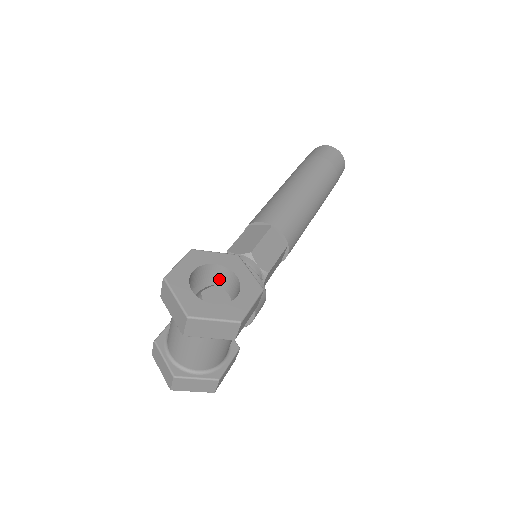
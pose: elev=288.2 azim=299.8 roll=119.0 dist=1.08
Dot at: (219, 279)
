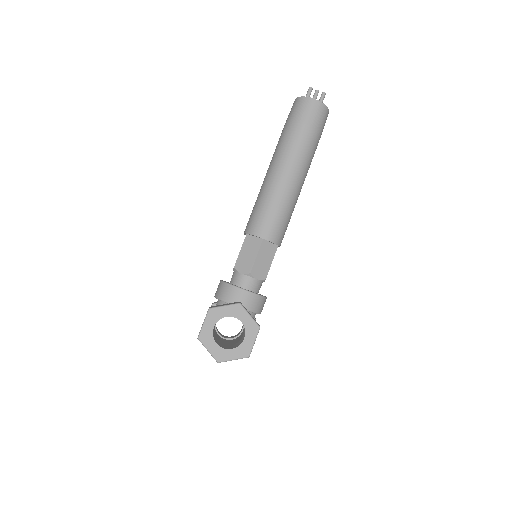
Dot at: occluded
